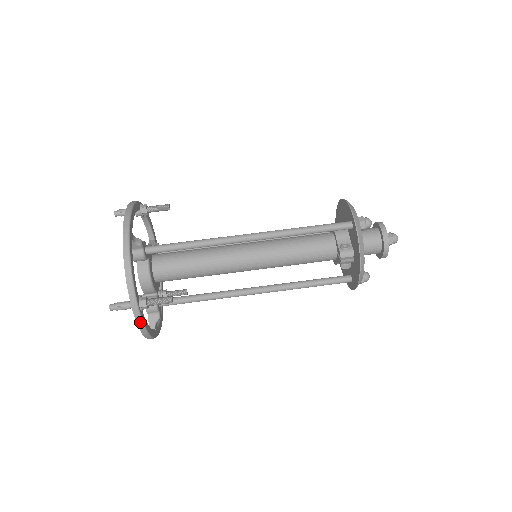
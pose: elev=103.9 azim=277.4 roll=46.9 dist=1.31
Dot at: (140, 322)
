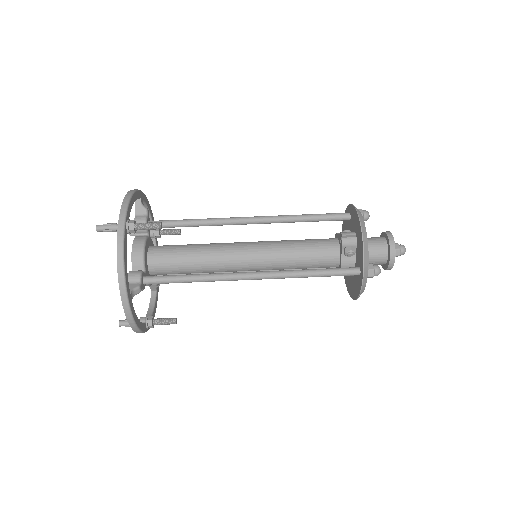
Dot at: (121, 237)
